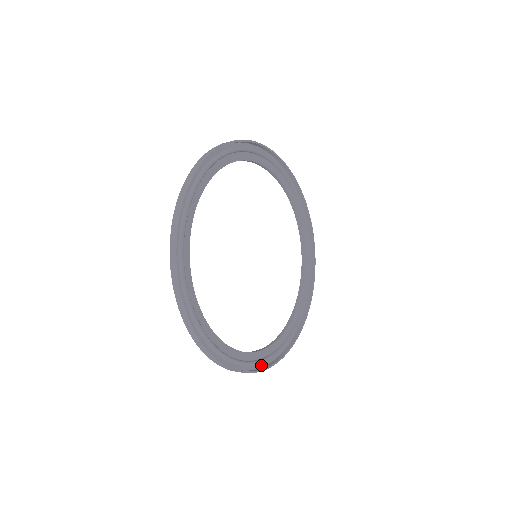
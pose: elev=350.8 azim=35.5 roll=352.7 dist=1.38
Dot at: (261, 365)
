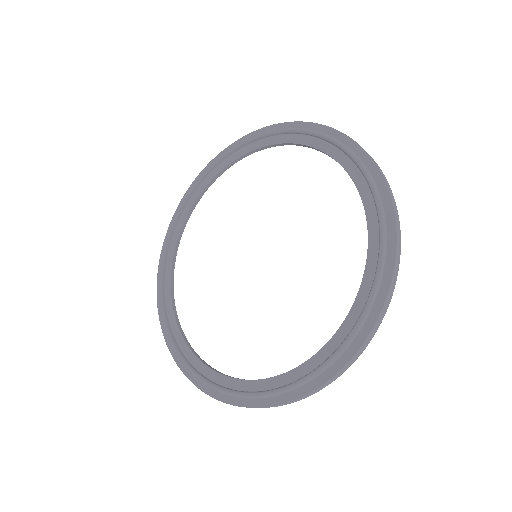
Dot at: occluded
